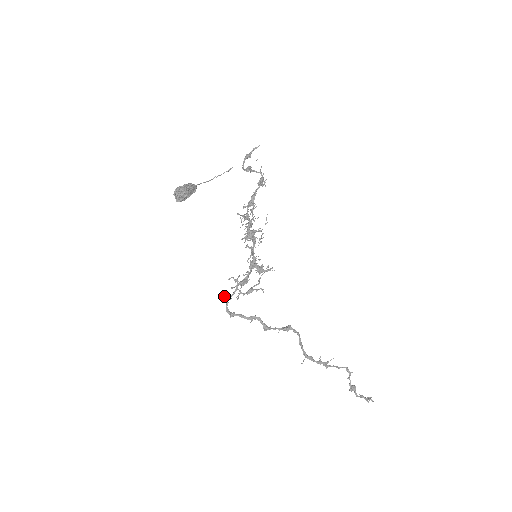
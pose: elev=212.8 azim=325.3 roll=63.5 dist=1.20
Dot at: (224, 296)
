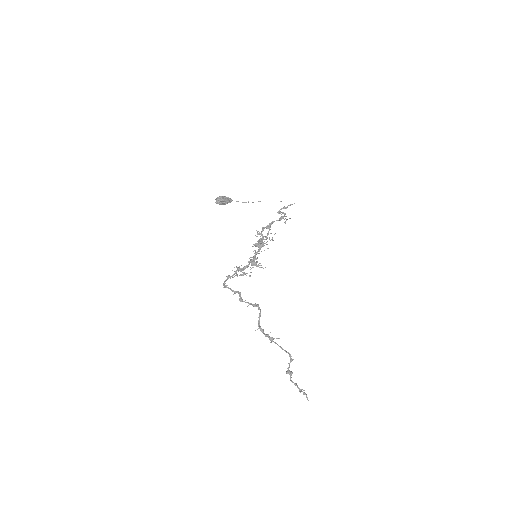
Dot at: (227, 276)
